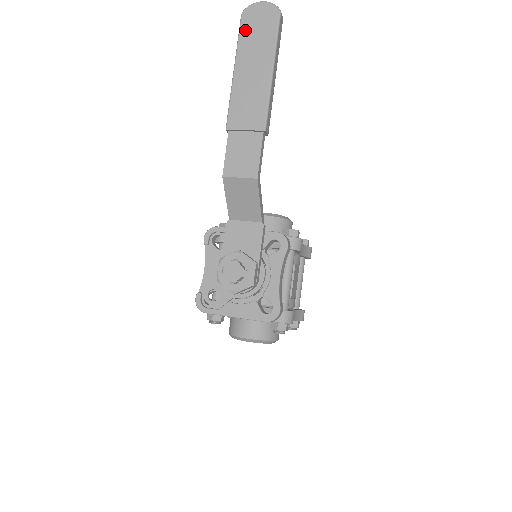
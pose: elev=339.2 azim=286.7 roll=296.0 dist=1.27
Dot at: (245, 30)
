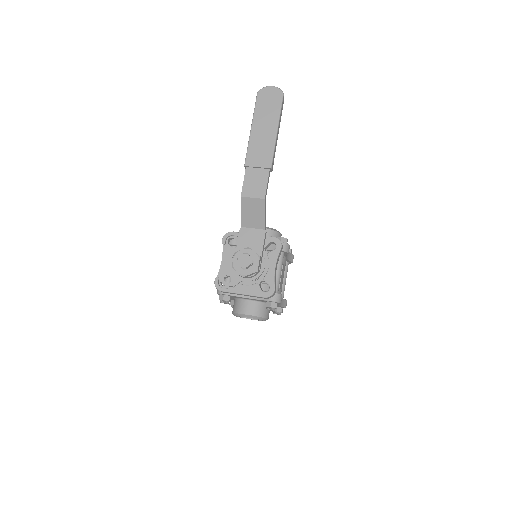
Dot at: (260, 103)
